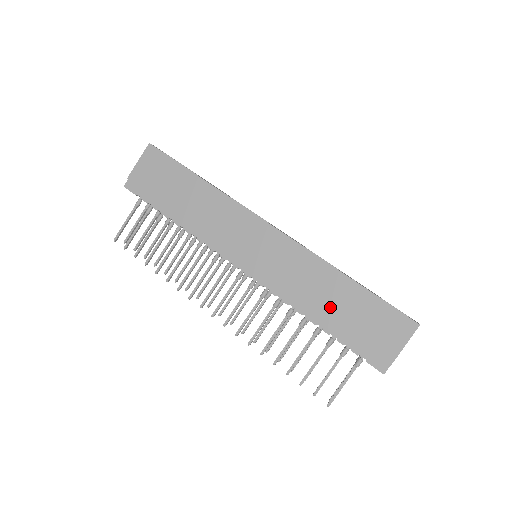
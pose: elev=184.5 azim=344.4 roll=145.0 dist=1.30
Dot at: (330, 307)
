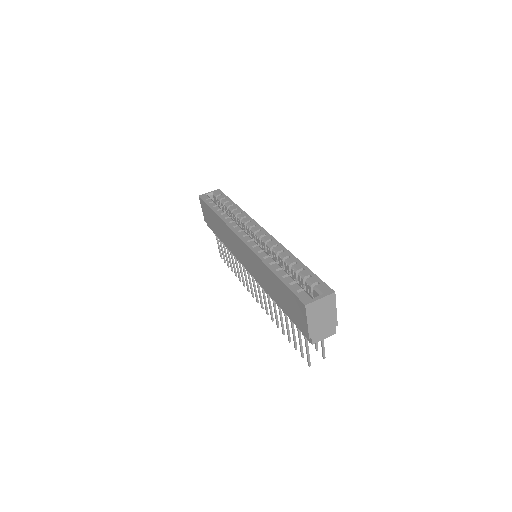
Dot at: (275, 294)
